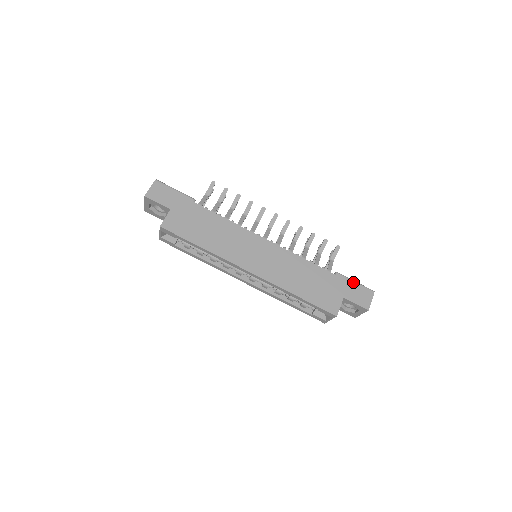
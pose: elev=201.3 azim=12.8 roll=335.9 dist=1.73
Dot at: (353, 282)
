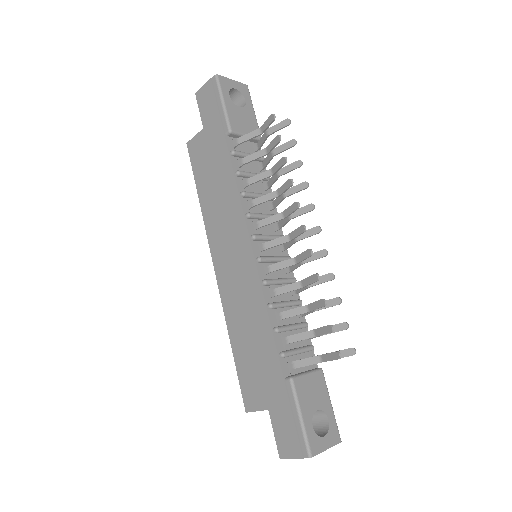
Dot at: (296, 413)
